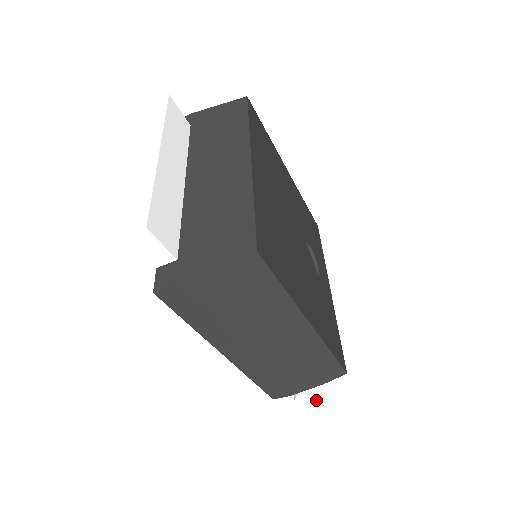
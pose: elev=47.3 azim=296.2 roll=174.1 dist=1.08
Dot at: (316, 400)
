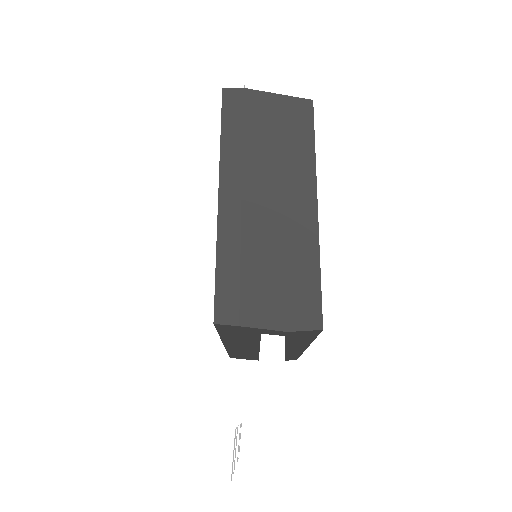
Dot at: (231, 476)
